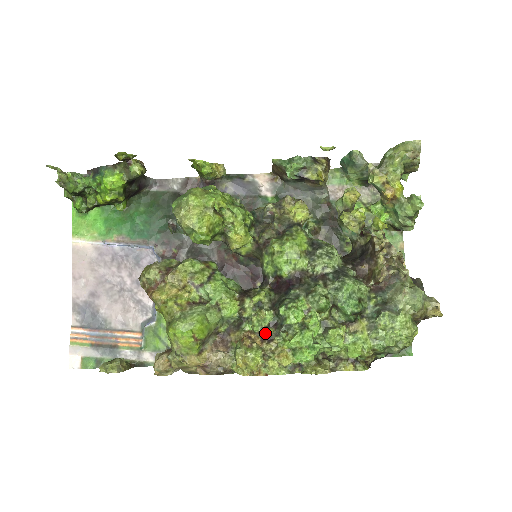
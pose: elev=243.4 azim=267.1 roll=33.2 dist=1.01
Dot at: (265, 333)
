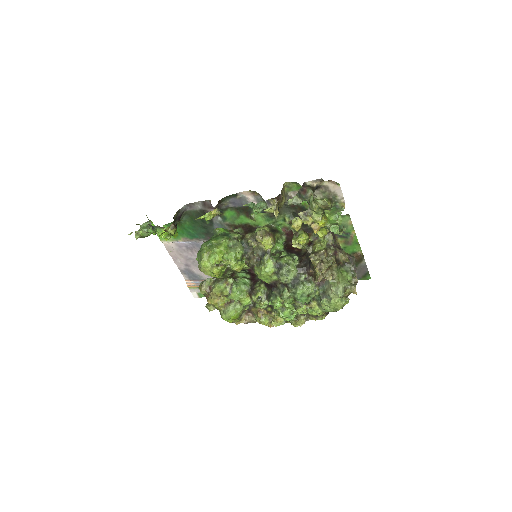
Dot at: (267, 310)
